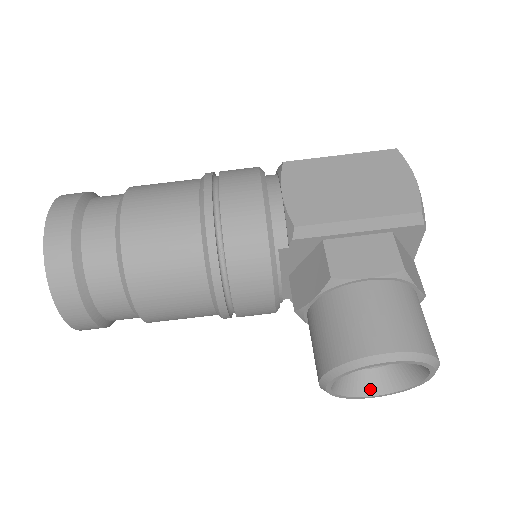
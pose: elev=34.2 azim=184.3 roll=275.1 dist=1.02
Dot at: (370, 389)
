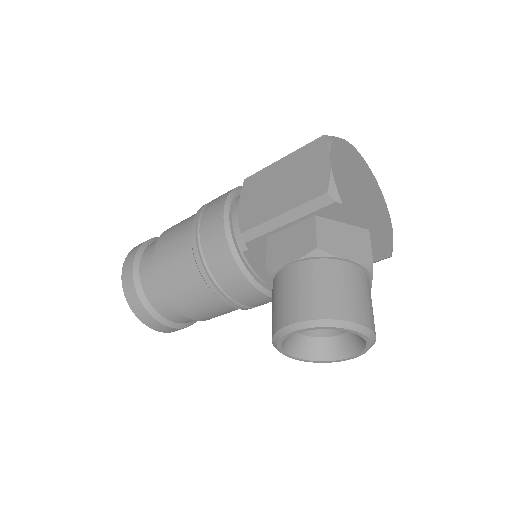
Dot at: (341, 353)
